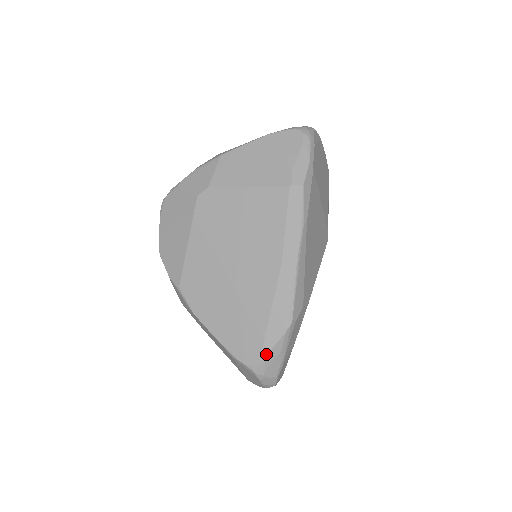
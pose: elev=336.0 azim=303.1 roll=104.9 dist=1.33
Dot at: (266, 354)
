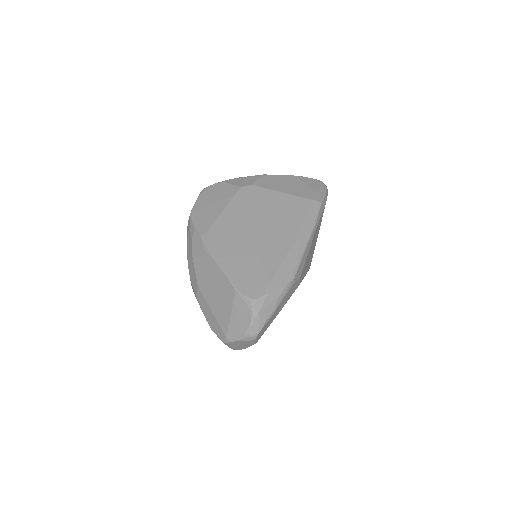
Dot at: (268, 293)
